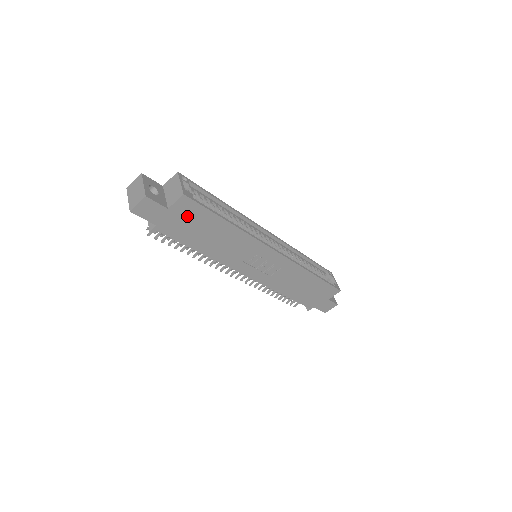
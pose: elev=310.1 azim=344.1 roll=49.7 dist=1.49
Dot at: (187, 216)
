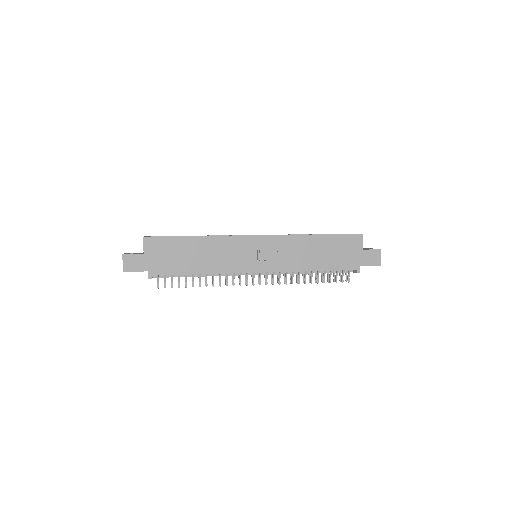
Dot at: (161, 251)
